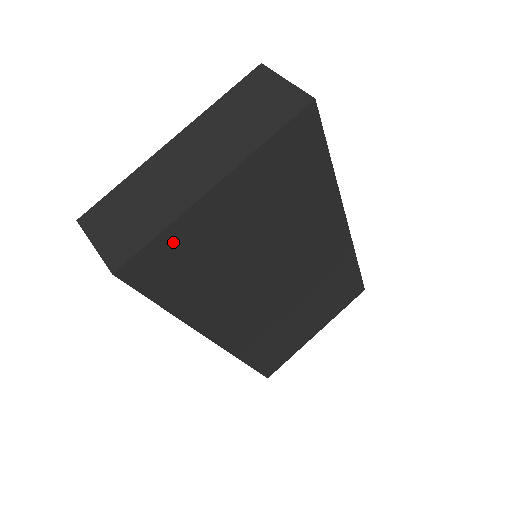
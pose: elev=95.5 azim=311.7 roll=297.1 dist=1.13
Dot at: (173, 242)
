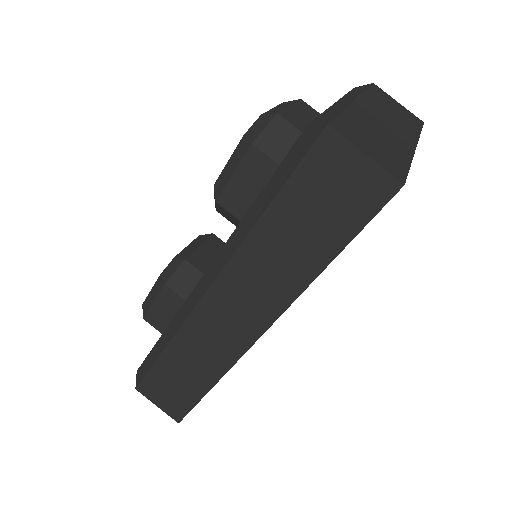
Dot at: occluded
